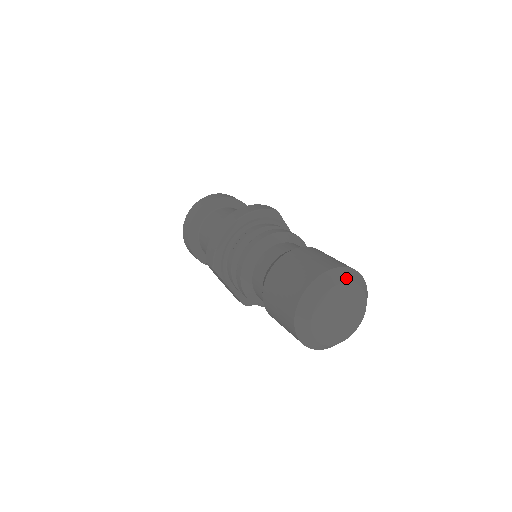
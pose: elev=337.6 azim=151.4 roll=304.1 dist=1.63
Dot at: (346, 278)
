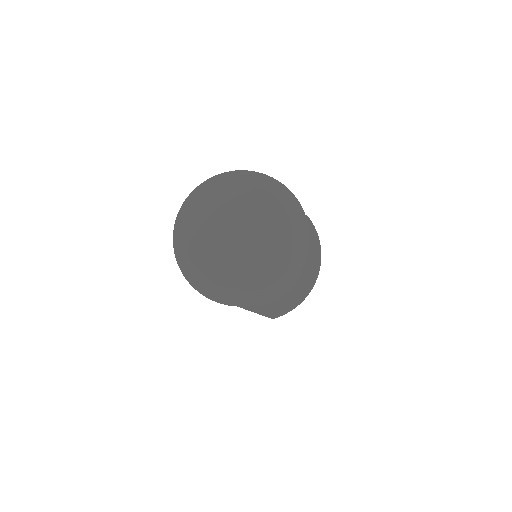
Dot at: (214, 185)
